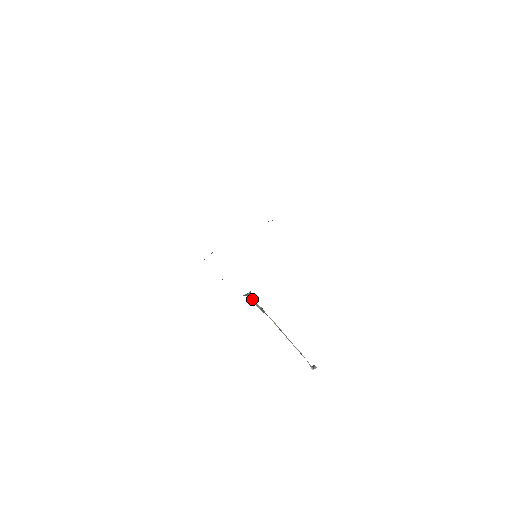
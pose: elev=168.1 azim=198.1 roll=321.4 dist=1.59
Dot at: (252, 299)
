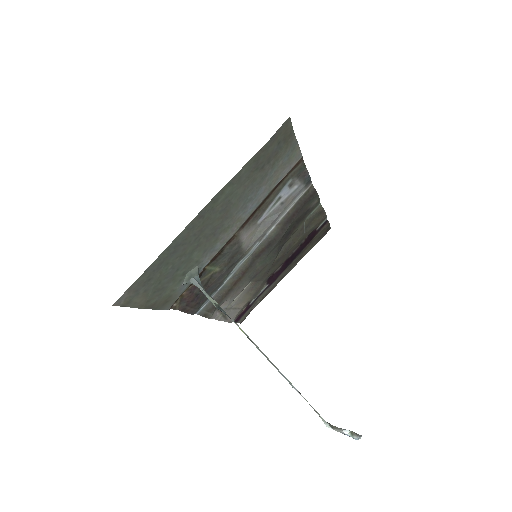
Dot at: (200, 289)
